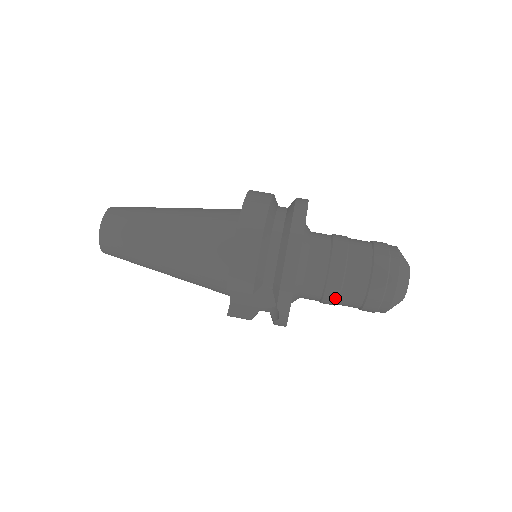
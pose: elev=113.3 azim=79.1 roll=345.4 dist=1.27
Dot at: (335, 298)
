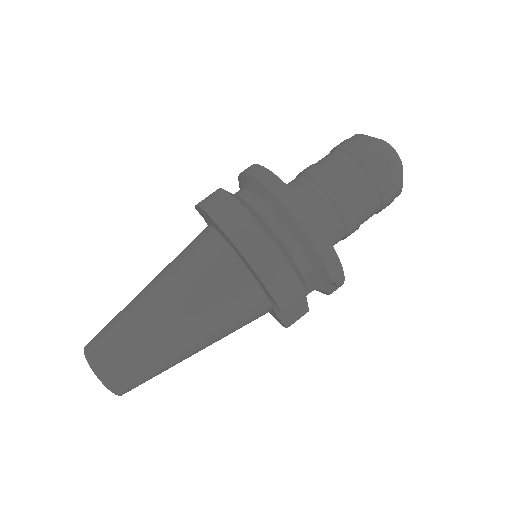
Dot at: (358, 225)
